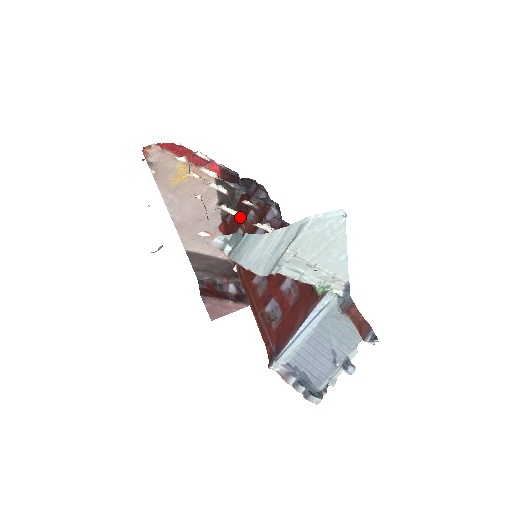
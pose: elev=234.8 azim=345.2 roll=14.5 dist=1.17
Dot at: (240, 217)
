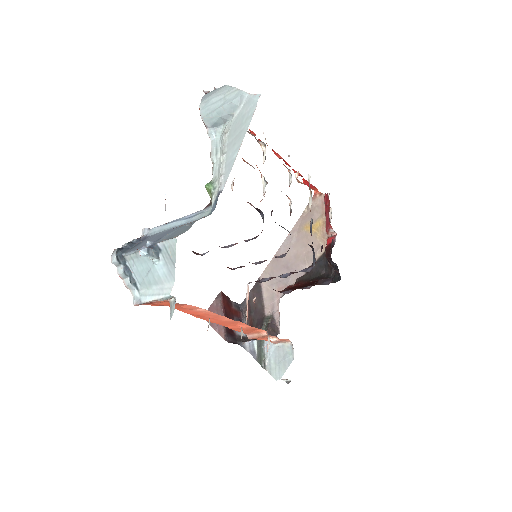
Dot at: occluded
